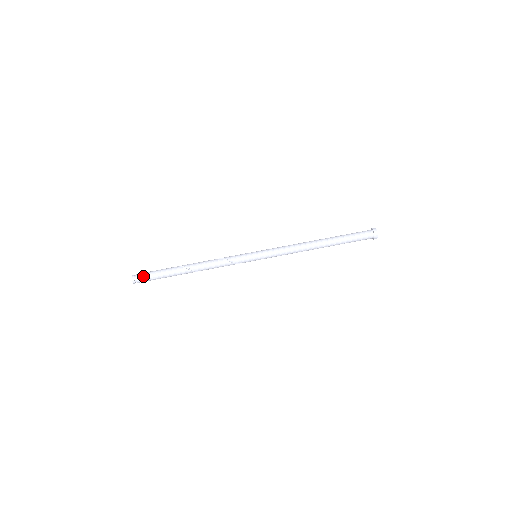
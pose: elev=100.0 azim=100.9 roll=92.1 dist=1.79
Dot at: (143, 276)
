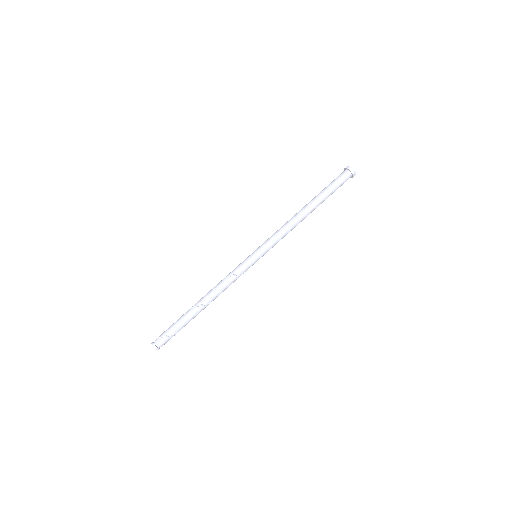
Dot at: (162, 338)
